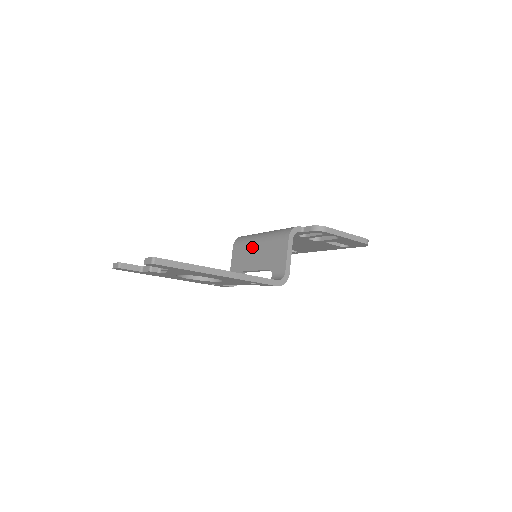
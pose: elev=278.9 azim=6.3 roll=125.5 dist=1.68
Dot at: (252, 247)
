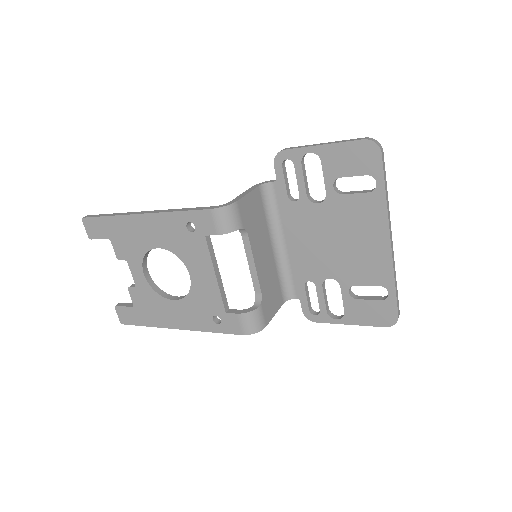
Dot at: occluded
